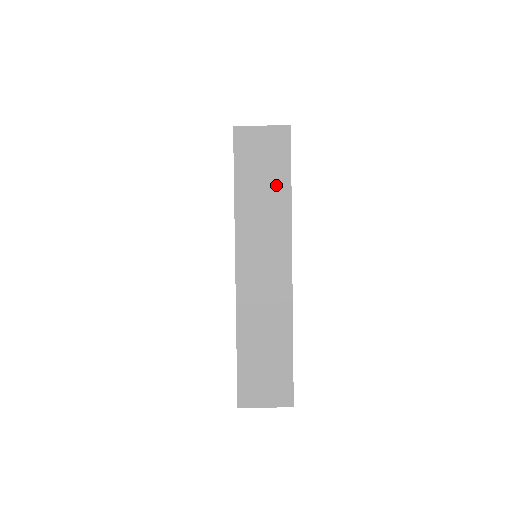
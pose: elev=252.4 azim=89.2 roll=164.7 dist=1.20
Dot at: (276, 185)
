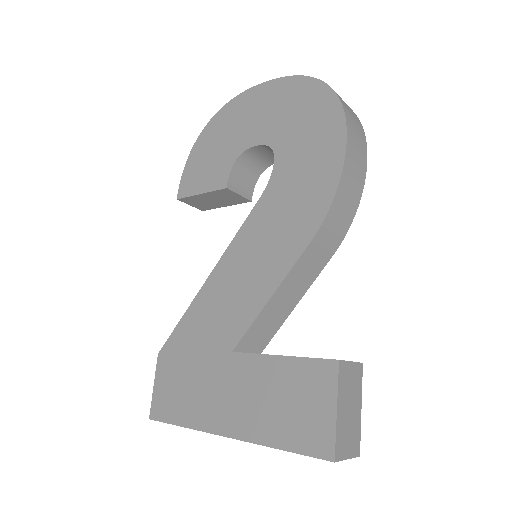
Dot at: occluded
